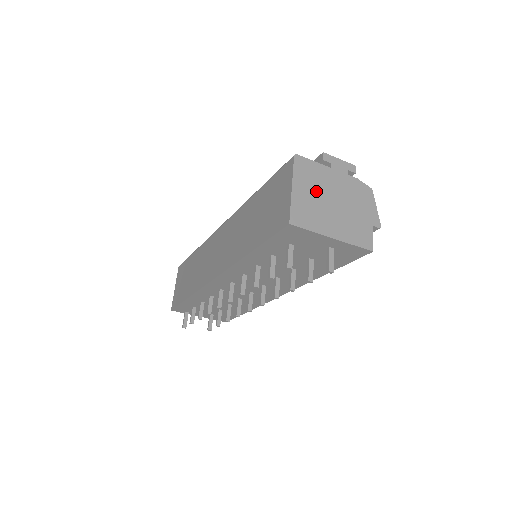
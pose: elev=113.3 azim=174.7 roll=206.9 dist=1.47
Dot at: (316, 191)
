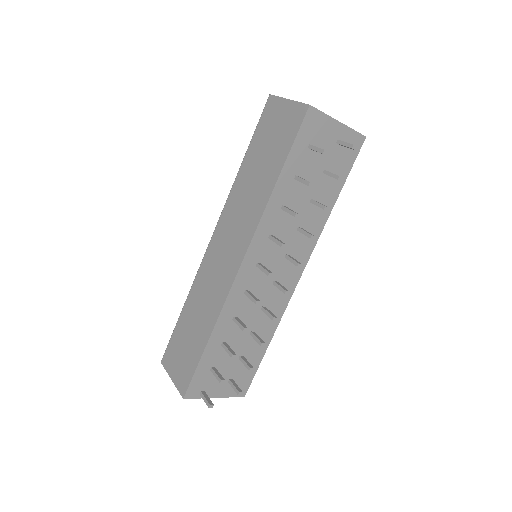
Dot at: occluded
